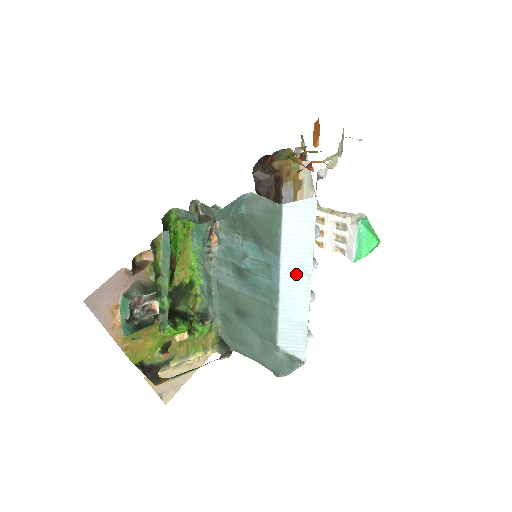
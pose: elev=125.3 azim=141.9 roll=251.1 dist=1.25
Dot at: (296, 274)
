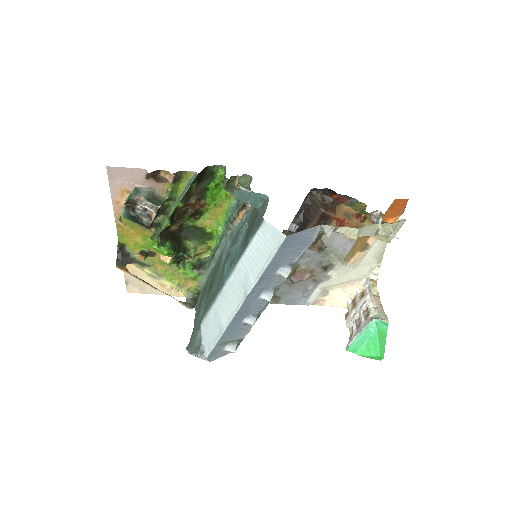
Dot at: (240, 284)
